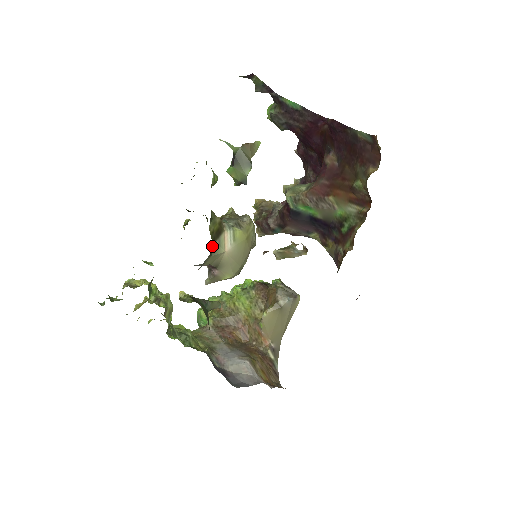
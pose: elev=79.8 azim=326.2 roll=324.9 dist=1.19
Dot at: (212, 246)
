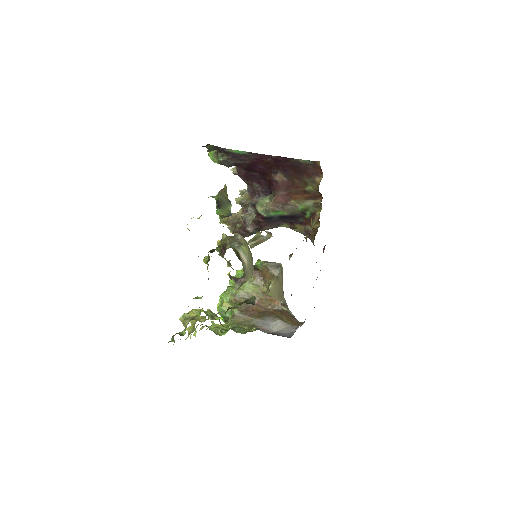
Dot at: occluded
